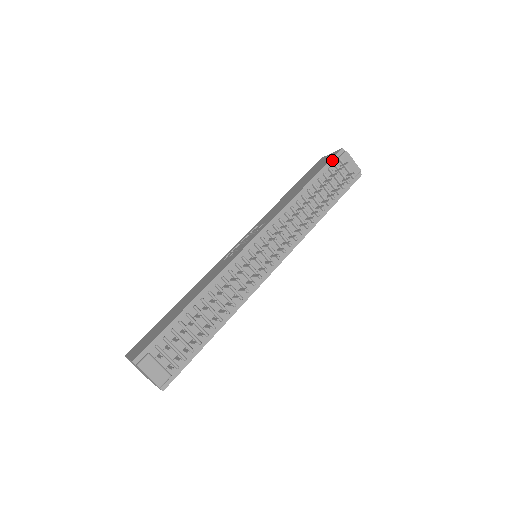
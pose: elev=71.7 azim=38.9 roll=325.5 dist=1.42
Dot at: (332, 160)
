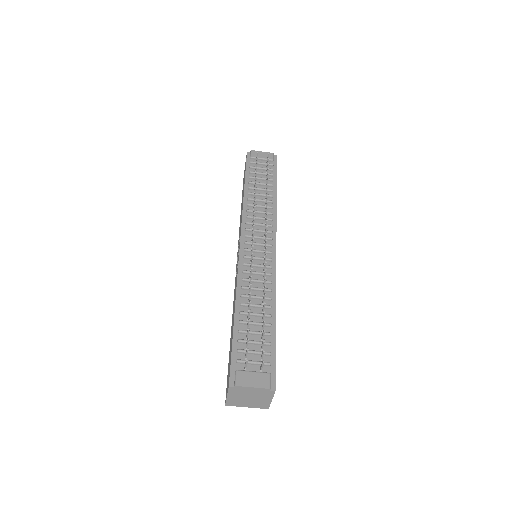
Dot at: (247, 162)
